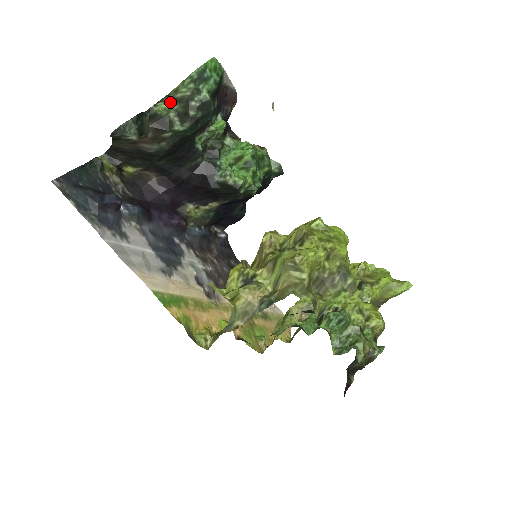
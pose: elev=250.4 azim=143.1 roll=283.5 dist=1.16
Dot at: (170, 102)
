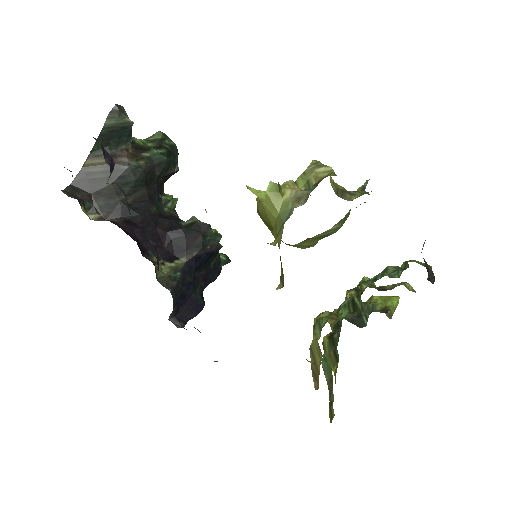
Dot at: (144, 141)
